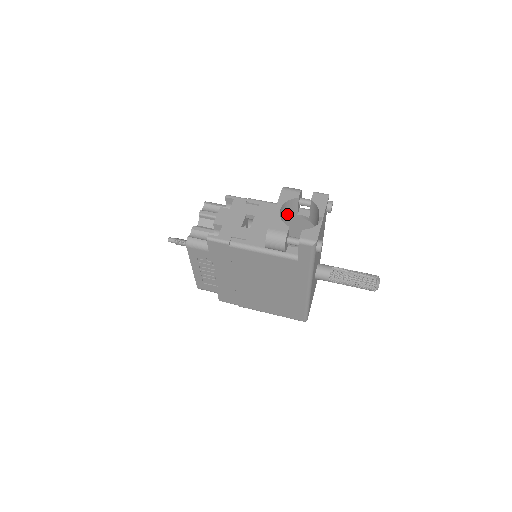
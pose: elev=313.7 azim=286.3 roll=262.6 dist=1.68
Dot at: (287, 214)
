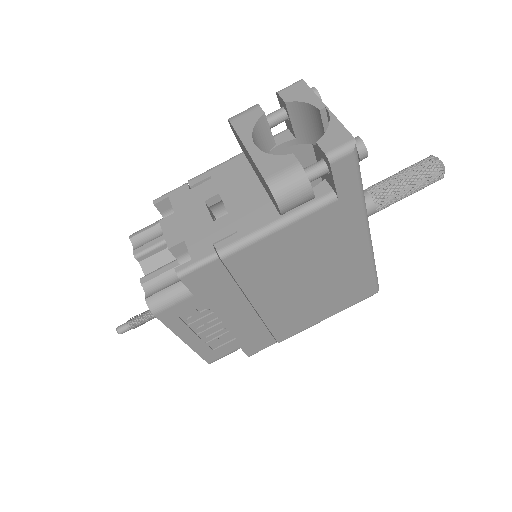
Dot at: occluded
